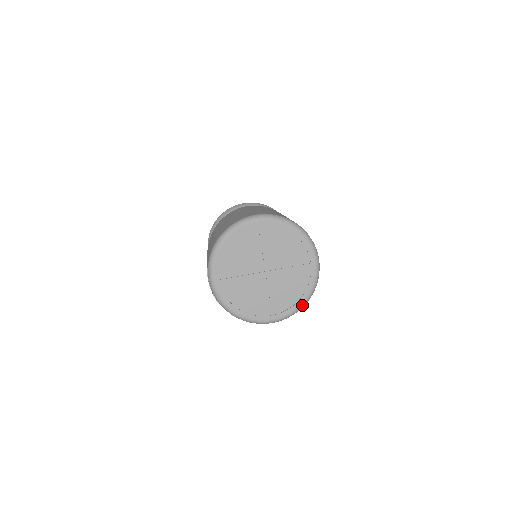
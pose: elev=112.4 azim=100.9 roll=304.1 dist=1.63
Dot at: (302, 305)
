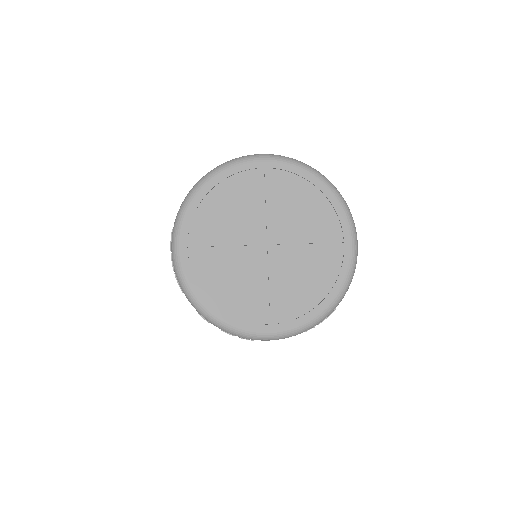
Dot at: (323, 314)
